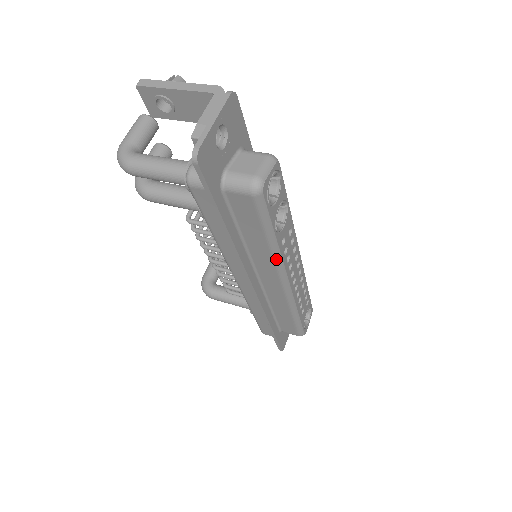
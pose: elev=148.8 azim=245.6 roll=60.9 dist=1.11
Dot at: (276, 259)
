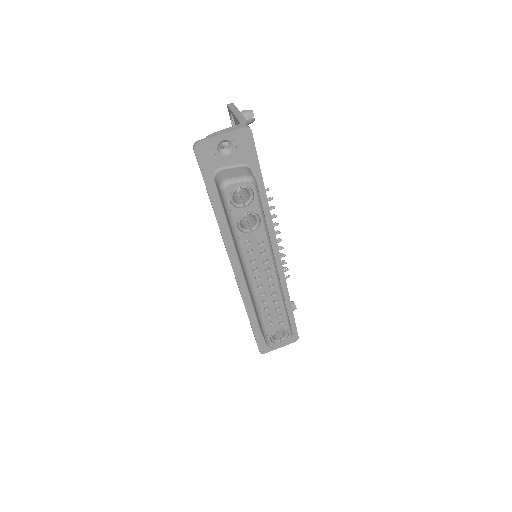
Dot at: (239, 251)
